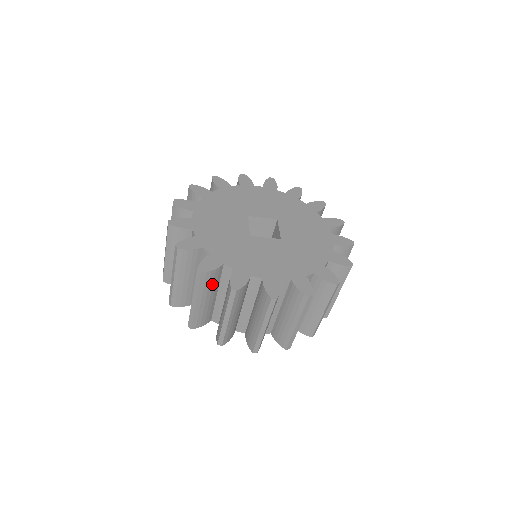
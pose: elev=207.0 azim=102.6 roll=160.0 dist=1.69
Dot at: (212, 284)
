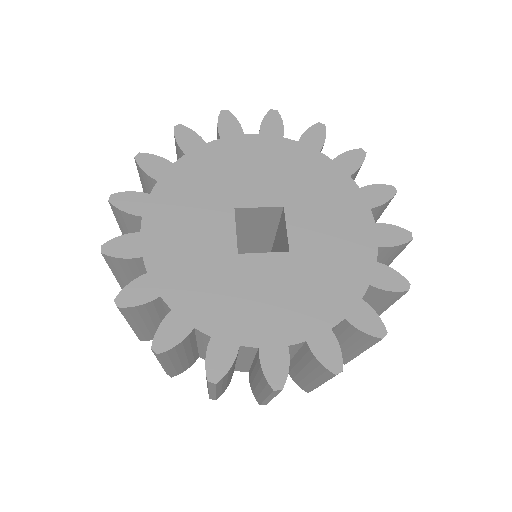
Dot at: (183, 349)
